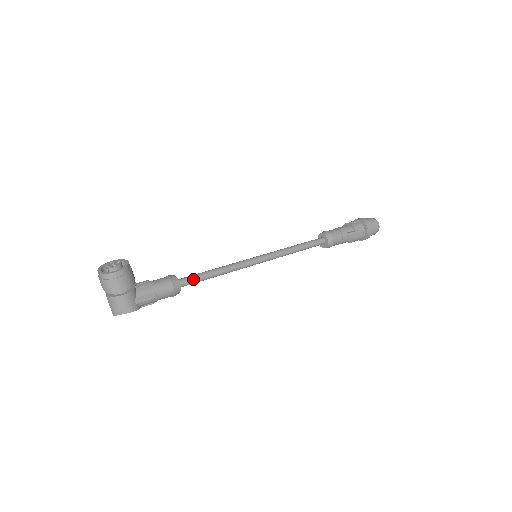
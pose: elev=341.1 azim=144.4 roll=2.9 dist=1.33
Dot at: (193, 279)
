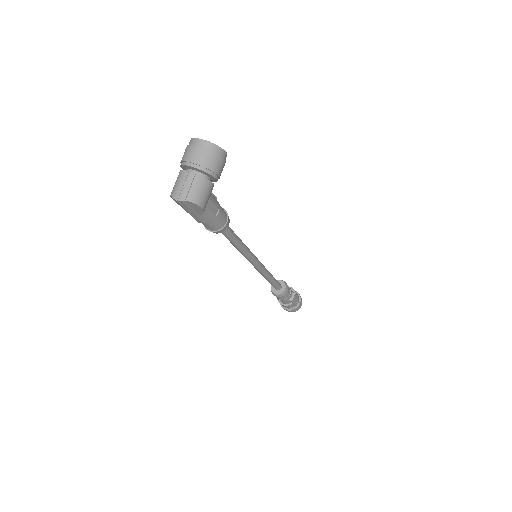
Dot at: (231, 230)
